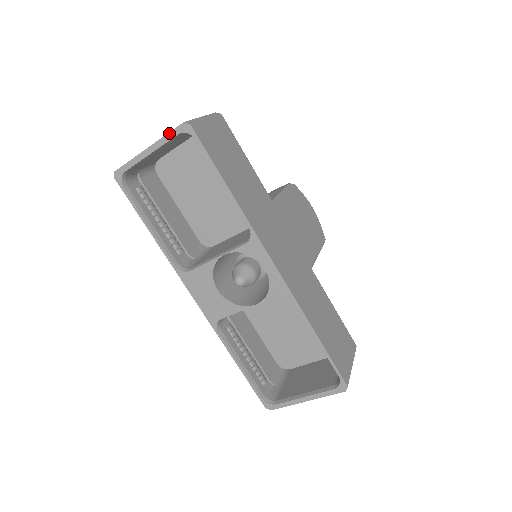
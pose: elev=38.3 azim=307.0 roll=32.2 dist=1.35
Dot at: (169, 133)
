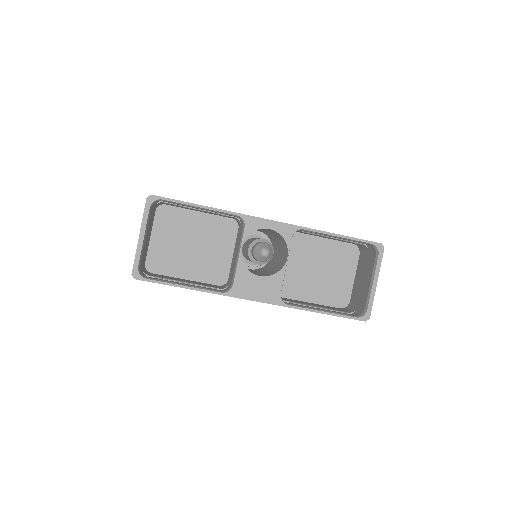
Dot at: (144, 213)
